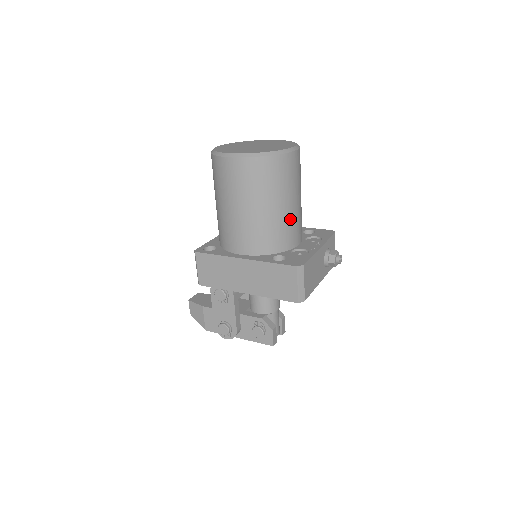
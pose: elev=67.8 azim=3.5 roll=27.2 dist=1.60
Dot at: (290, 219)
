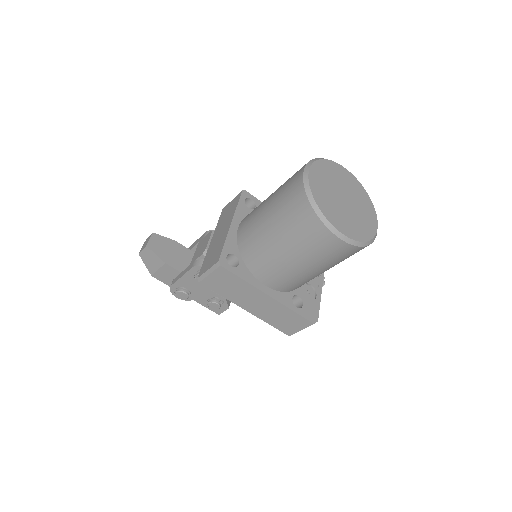
Dot at: occluded
